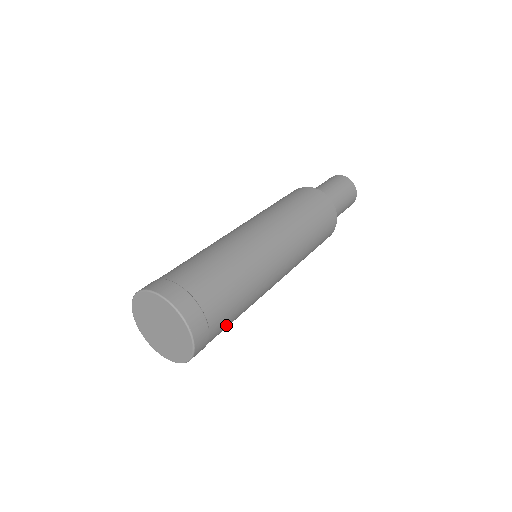
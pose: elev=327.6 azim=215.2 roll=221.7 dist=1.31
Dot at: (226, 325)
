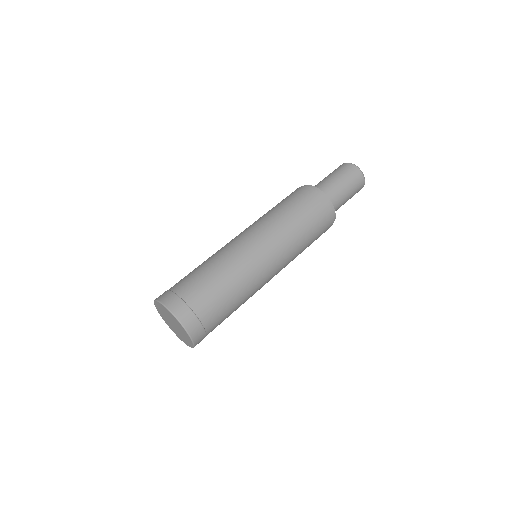
Dot at: (222, 321)
